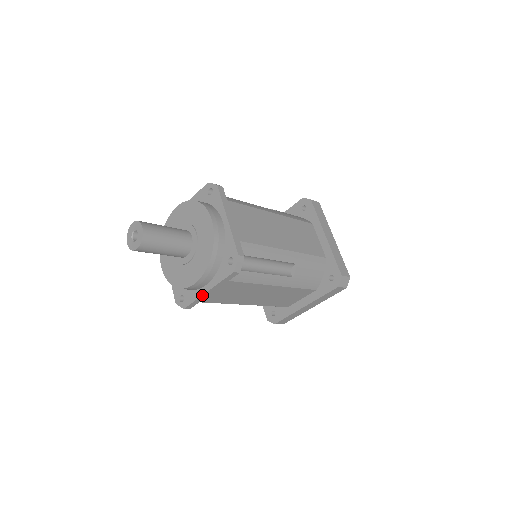
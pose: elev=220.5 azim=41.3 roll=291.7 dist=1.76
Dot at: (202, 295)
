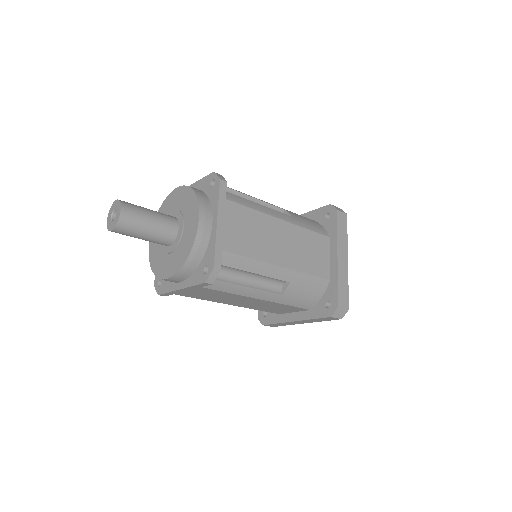
Dot at: (175, 290)
